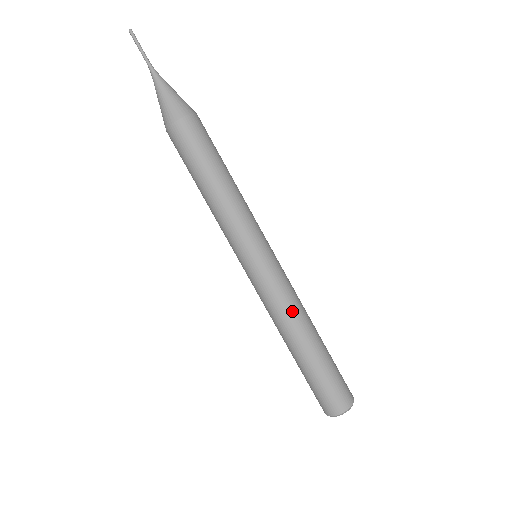
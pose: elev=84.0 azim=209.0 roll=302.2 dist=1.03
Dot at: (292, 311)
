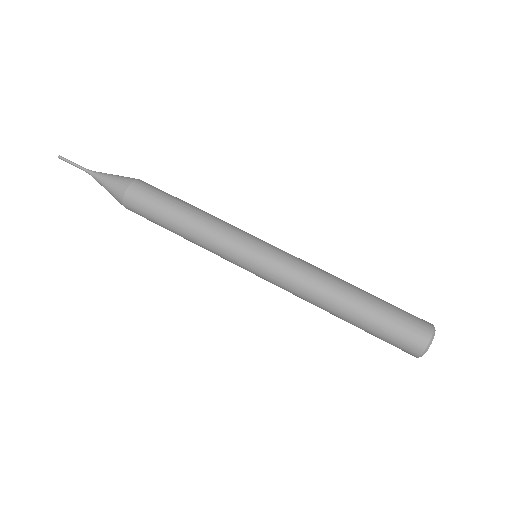
Dot at: (320, 269)
